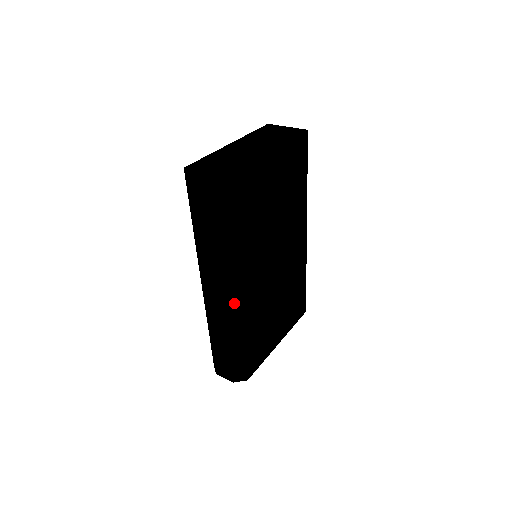
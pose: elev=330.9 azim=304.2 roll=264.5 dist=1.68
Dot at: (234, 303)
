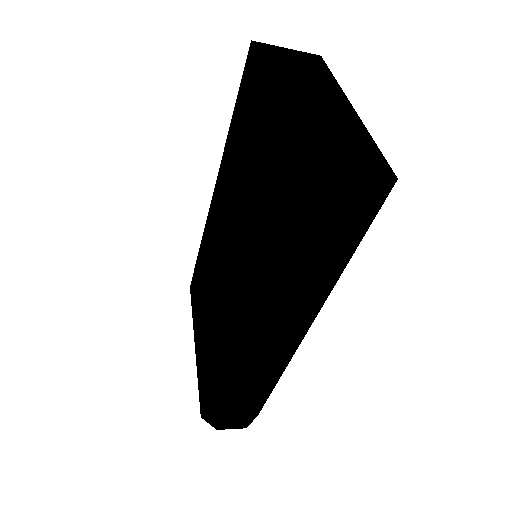
Dot at: (298, 343)
